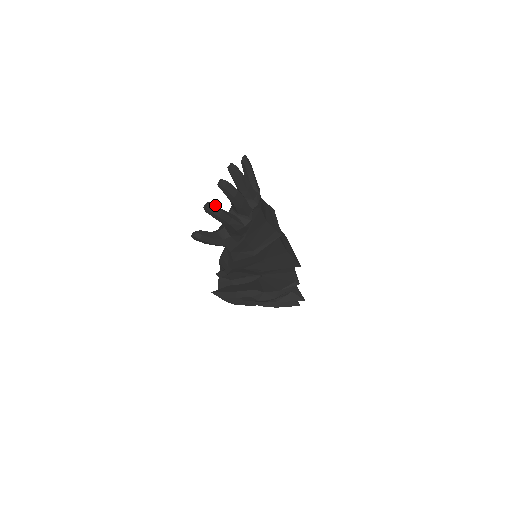
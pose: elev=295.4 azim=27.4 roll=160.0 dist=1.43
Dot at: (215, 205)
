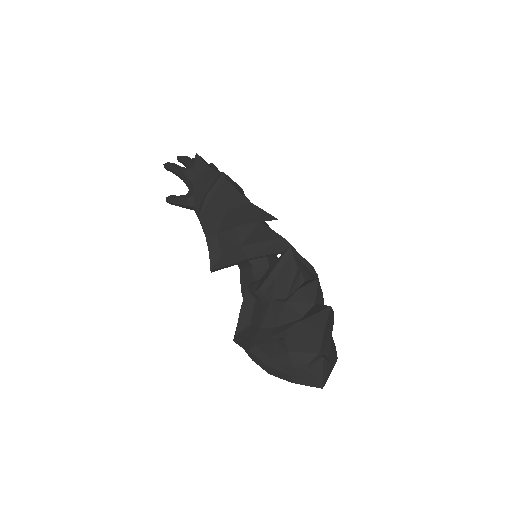
Dot at: occluded
